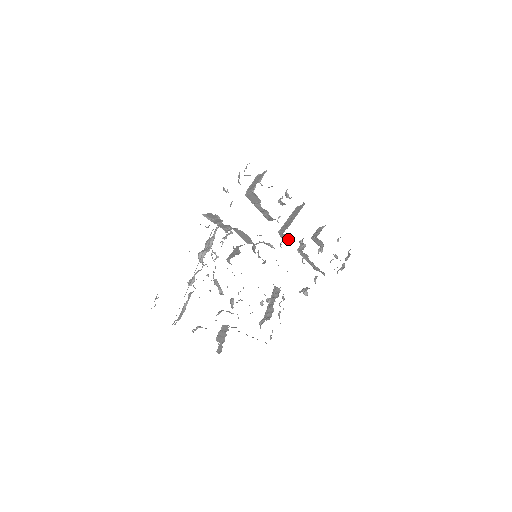
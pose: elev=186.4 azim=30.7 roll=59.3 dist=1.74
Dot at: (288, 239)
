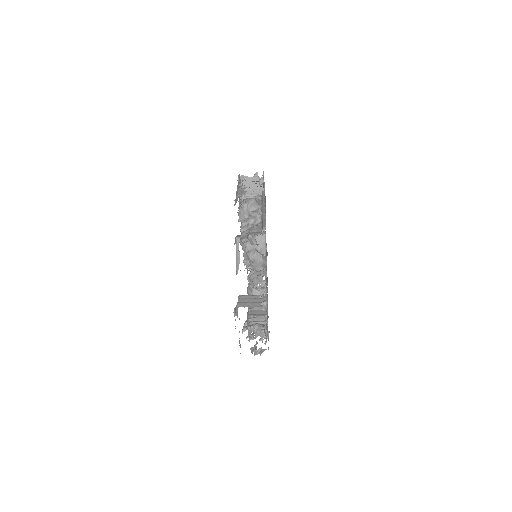
Dot at: occluded
